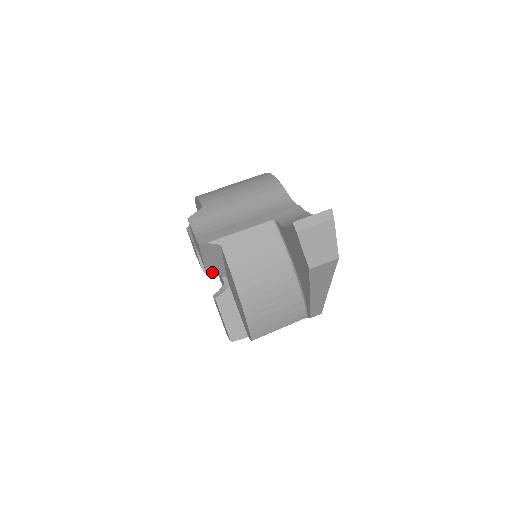
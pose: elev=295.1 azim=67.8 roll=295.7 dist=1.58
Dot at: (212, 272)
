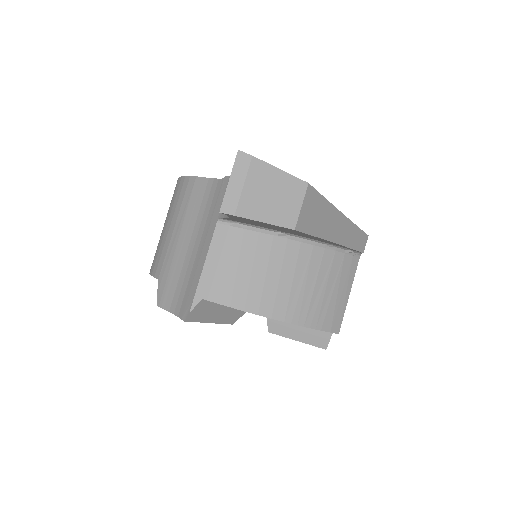
Dot at: (235, 319)
